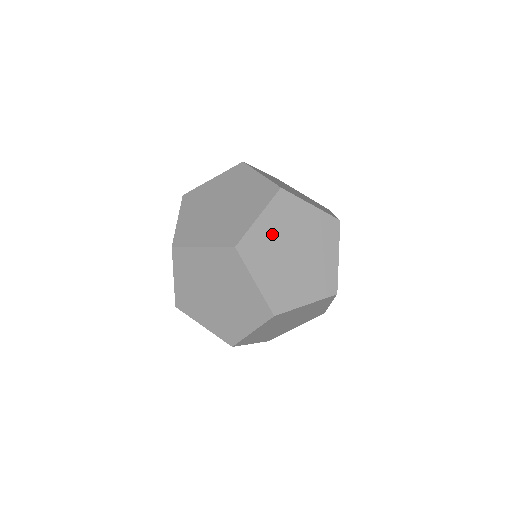
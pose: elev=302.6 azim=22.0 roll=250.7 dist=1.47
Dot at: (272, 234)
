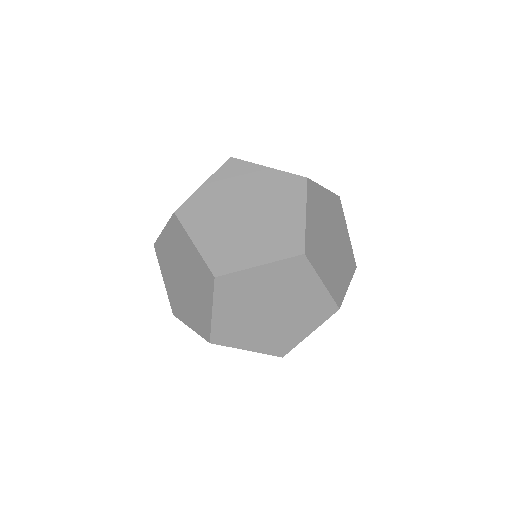
Dot at: (261, 286)
